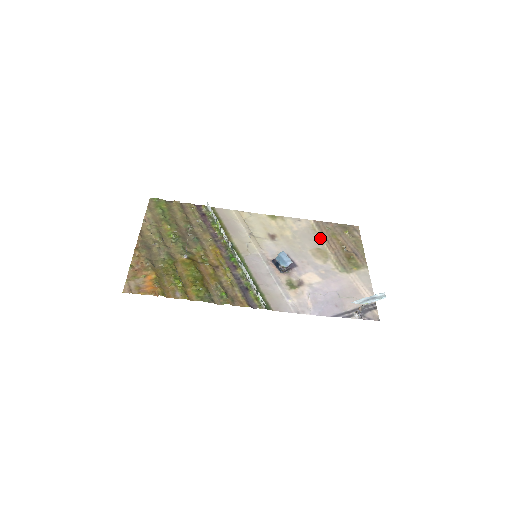
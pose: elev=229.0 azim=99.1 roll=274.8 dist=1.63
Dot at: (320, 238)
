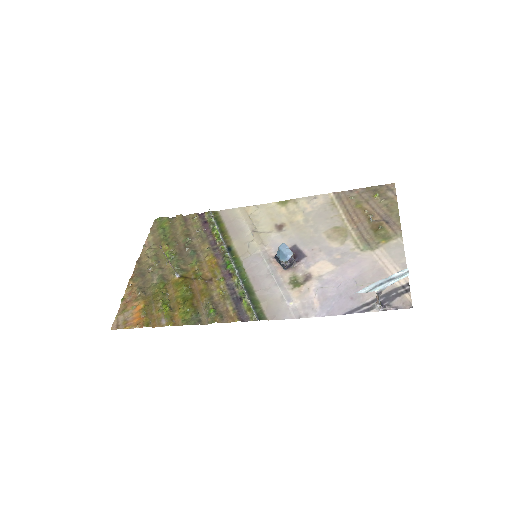
Dot at: (339, 213)
